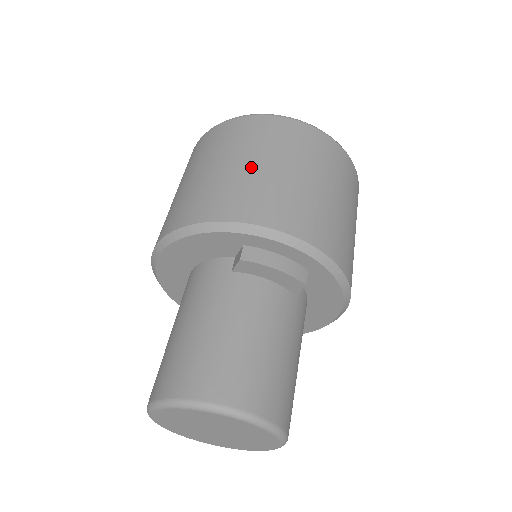
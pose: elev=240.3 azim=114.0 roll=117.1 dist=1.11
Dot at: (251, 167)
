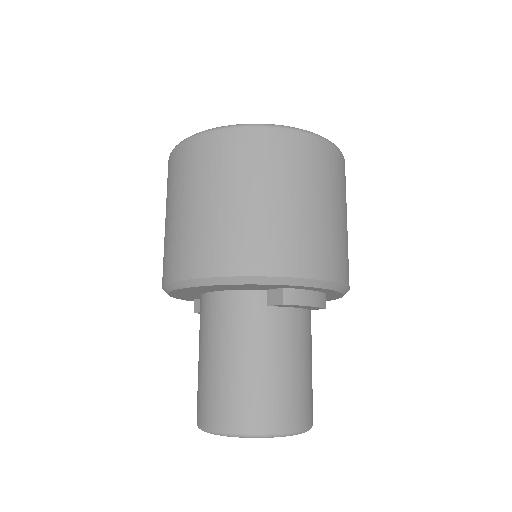
Dot at: (285, 206)
